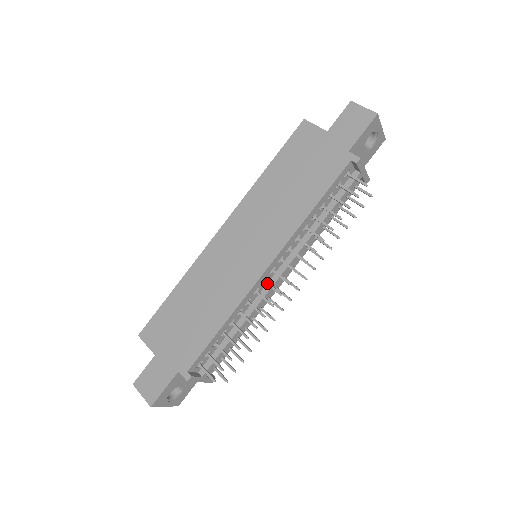
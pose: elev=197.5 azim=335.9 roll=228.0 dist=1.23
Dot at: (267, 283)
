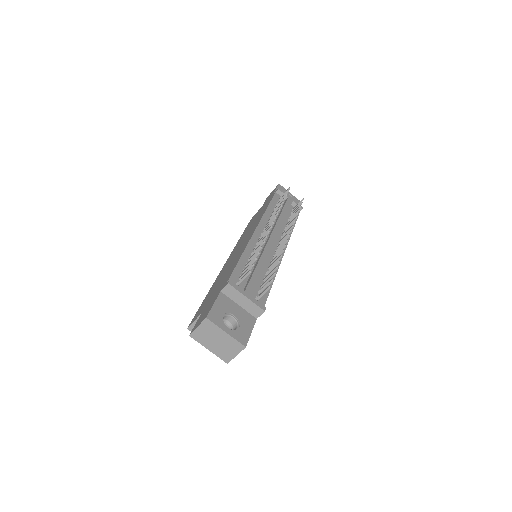
Dot at: (261, 236)
